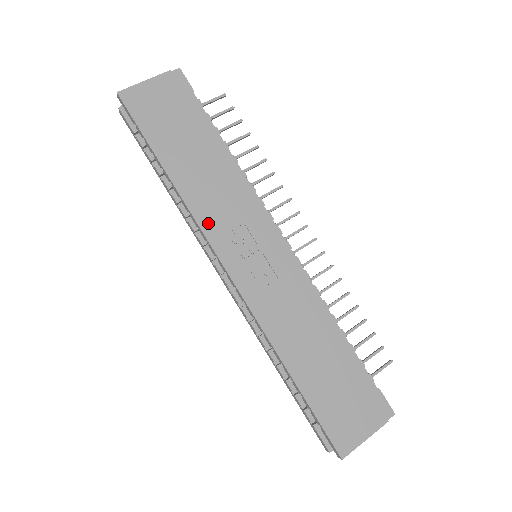
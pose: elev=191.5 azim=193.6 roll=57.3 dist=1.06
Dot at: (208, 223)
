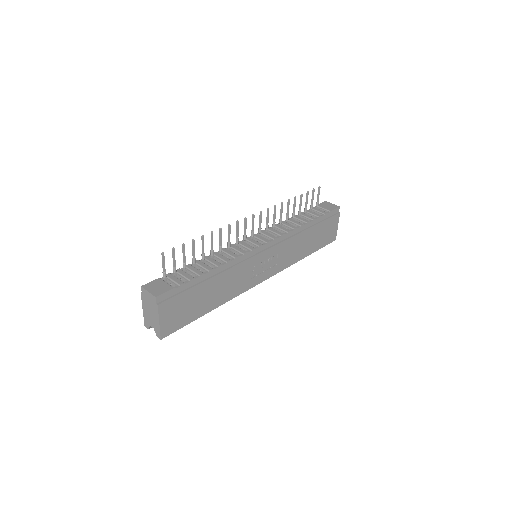
Dot at: (242, 289)
